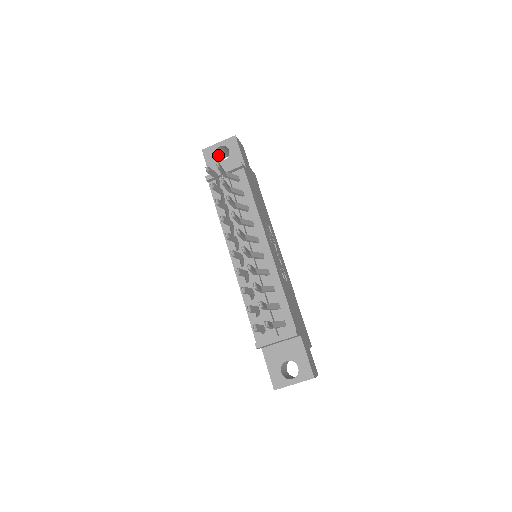
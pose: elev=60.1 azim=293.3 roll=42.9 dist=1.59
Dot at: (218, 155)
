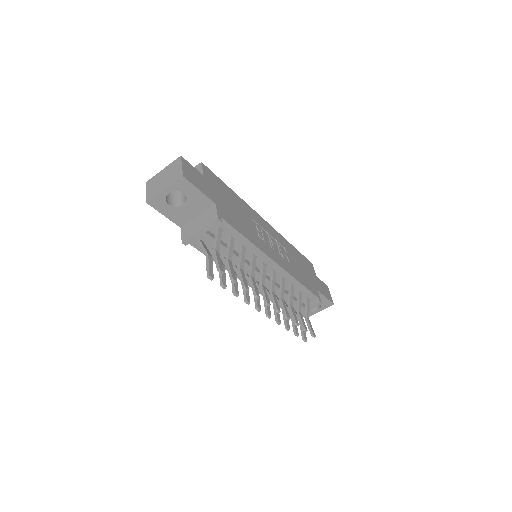
Dot at: occluded
